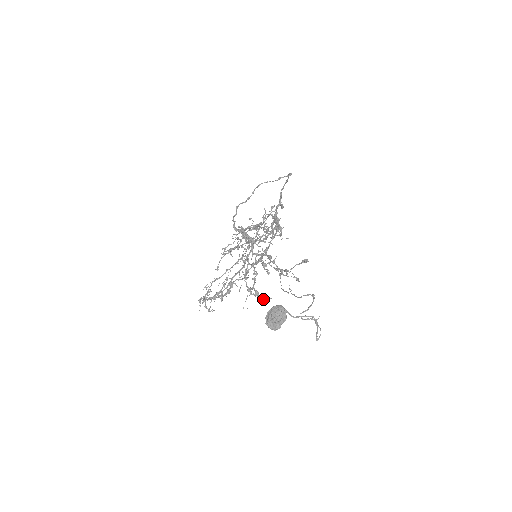
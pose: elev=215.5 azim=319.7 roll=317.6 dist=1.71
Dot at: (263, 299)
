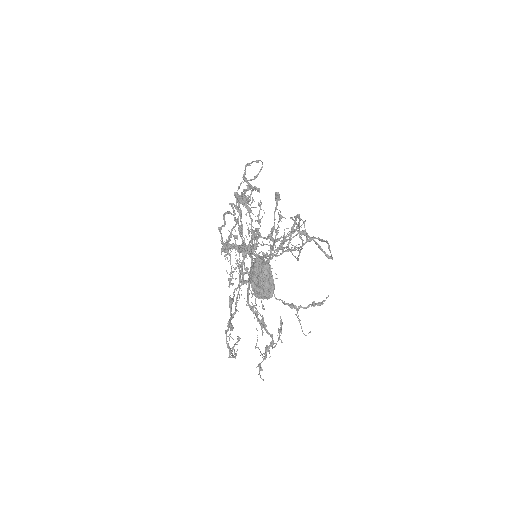
Dot at: (318, 305)
